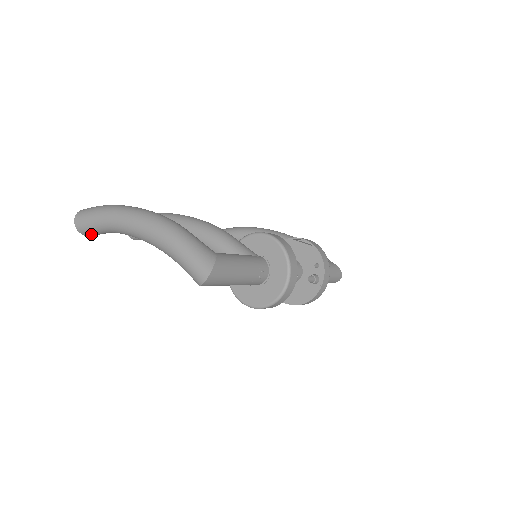
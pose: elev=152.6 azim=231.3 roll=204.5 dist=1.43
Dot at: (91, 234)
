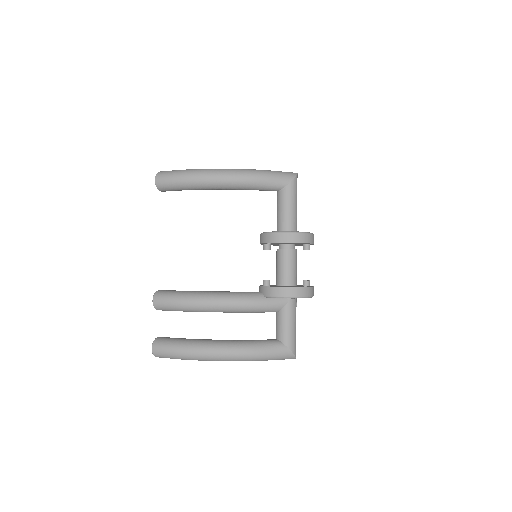
Dot at: occluded
